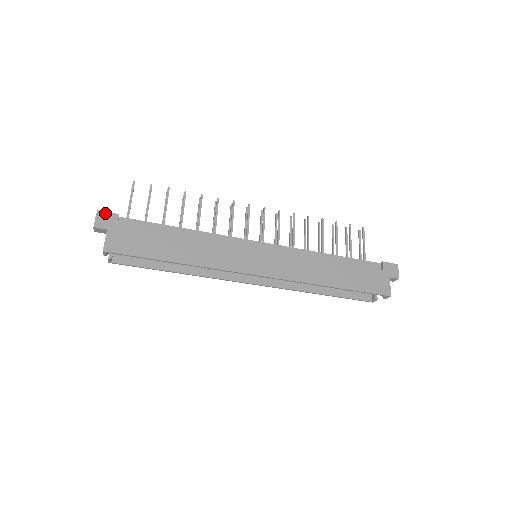
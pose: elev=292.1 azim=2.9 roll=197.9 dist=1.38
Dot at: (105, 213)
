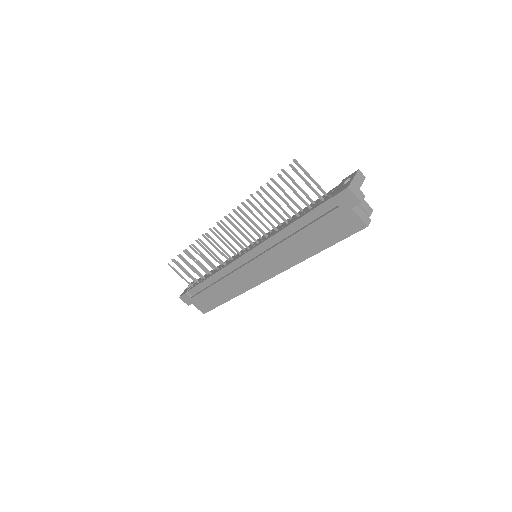
Dot at: (182, 297)
